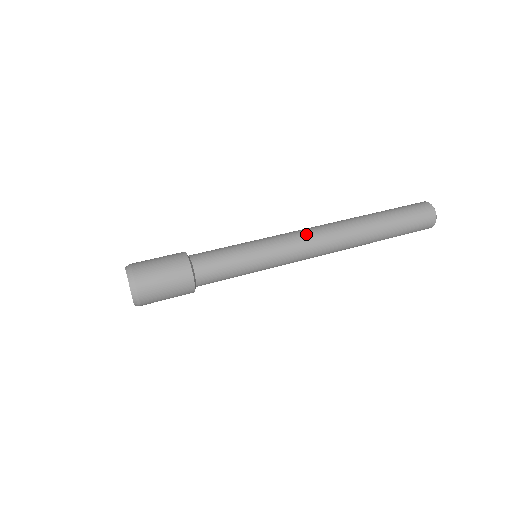
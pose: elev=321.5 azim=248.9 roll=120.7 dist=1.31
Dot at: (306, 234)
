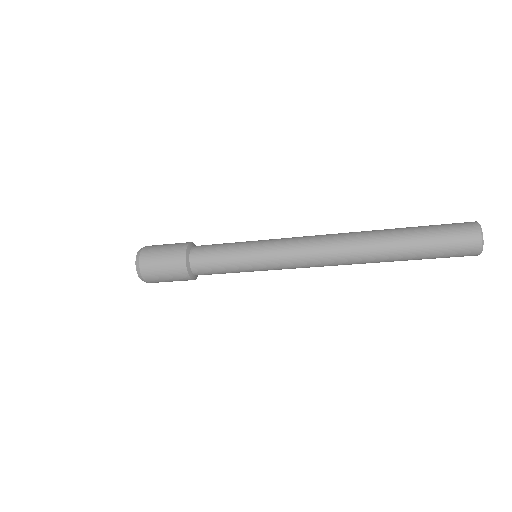
Dot at: occluded
